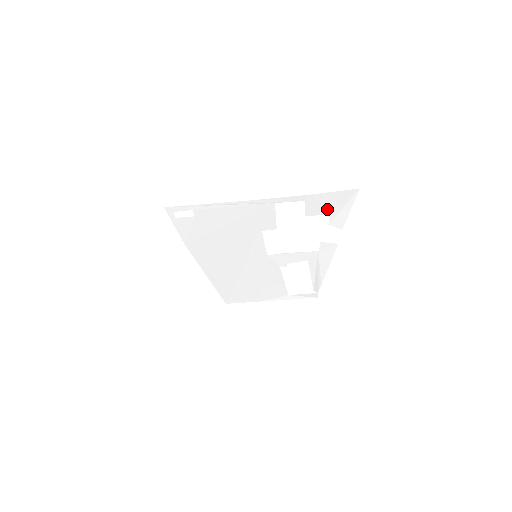
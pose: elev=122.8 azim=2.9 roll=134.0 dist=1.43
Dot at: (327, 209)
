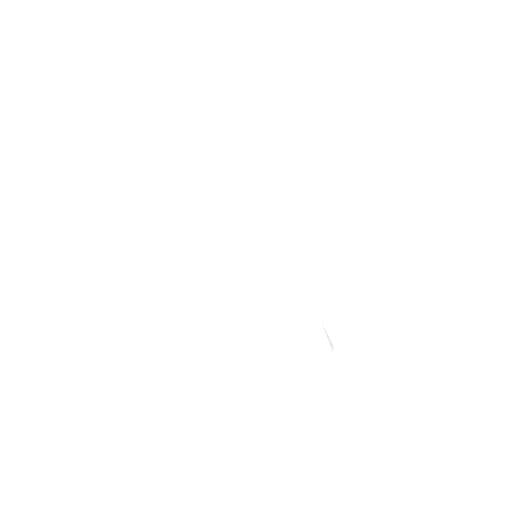
Dot at: occluded
